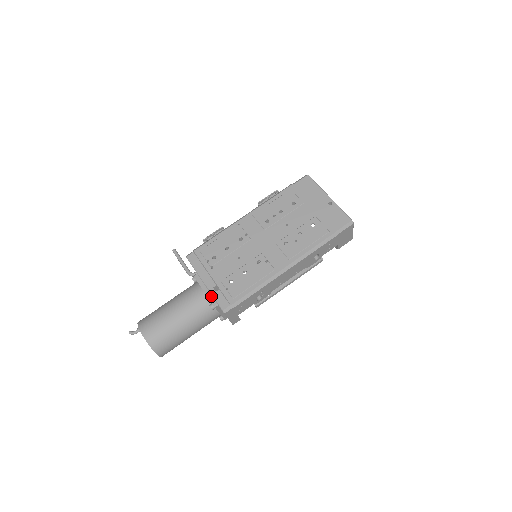
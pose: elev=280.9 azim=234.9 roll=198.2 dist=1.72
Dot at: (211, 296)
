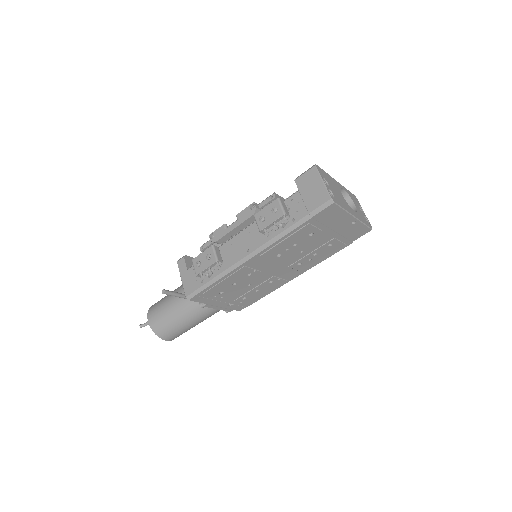
Dot at: (226, 310)
